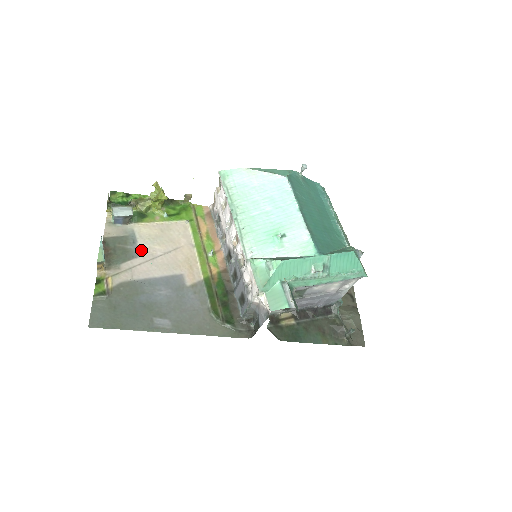
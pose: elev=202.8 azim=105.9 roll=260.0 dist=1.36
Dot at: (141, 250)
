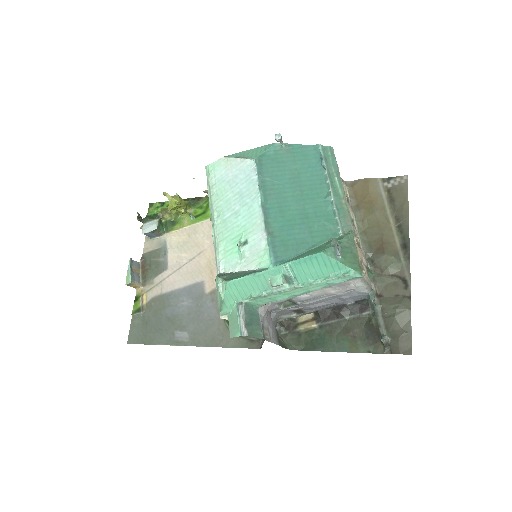
Dot at: (170, 261)
